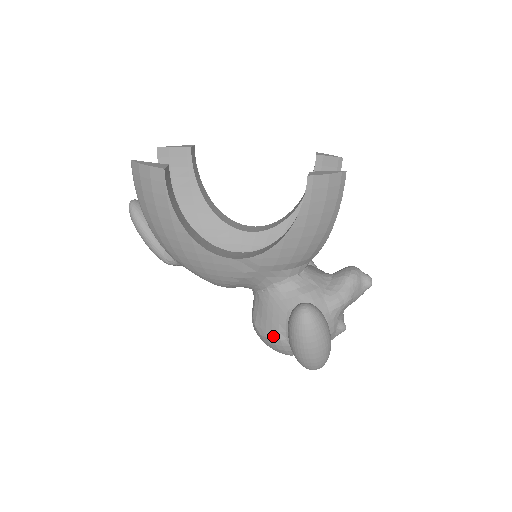
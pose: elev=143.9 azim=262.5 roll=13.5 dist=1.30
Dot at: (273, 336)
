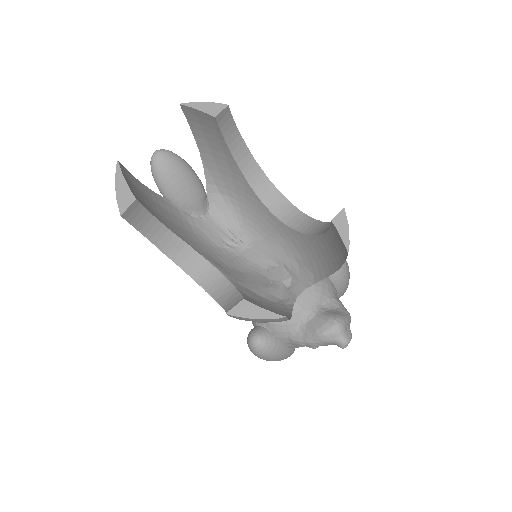
Dot at: occluded
